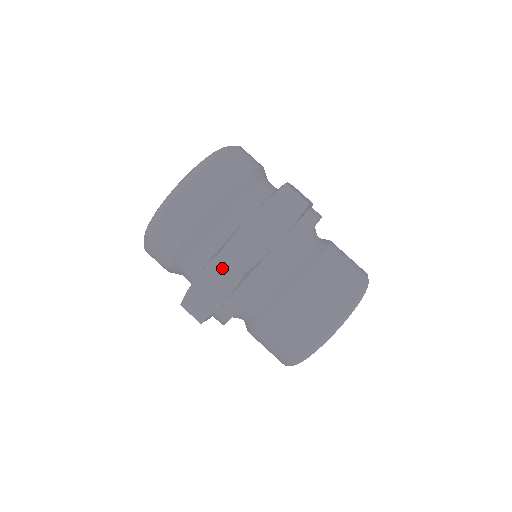
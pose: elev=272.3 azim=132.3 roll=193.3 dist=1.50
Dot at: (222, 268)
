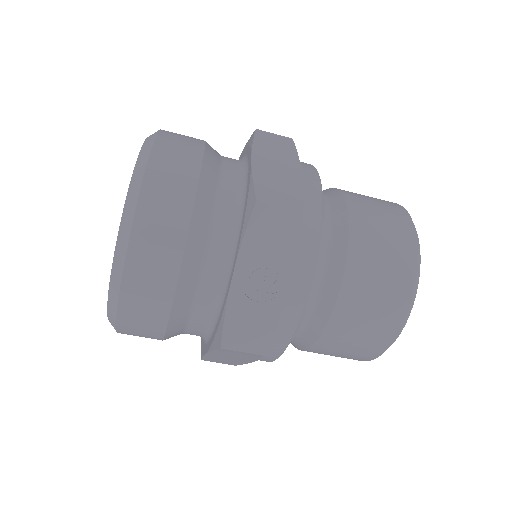
Dot at: occluded
